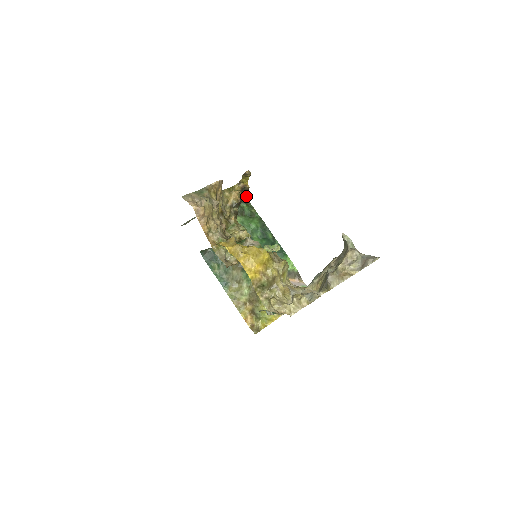
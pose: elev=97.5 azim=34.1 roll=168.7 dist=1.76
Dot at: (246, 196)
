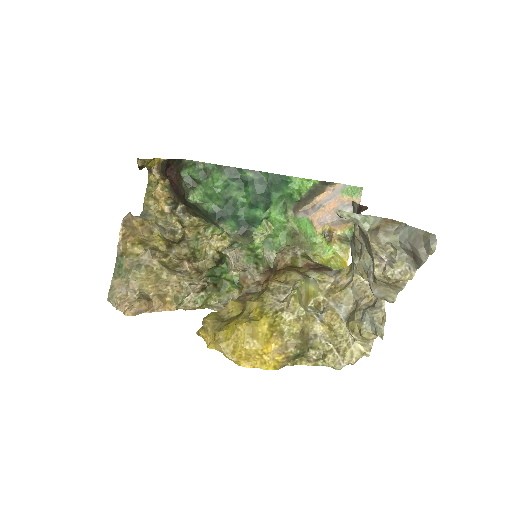
Dot at: (176, 161)
